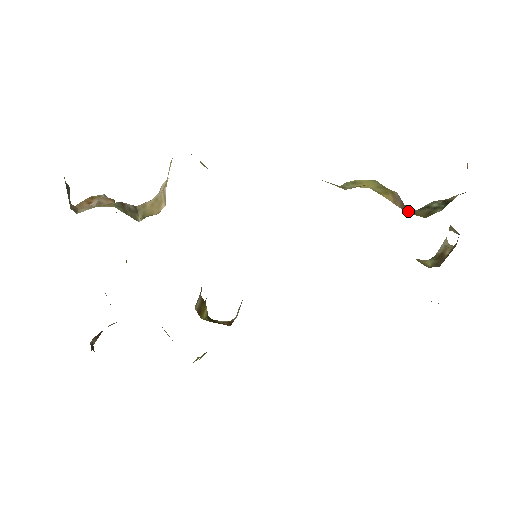
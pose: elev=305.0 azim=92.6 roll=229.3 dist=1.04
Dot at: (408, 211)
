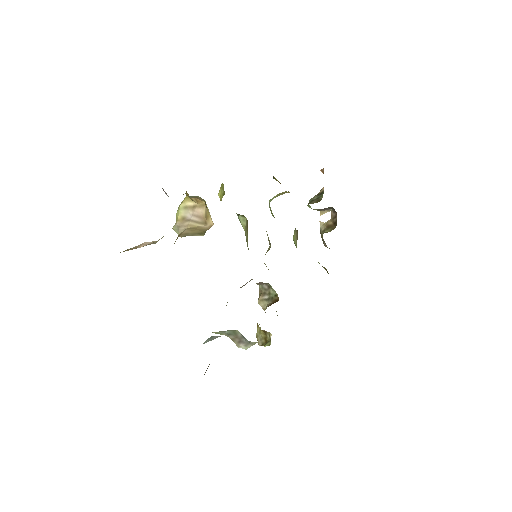
Dot at: occluded
